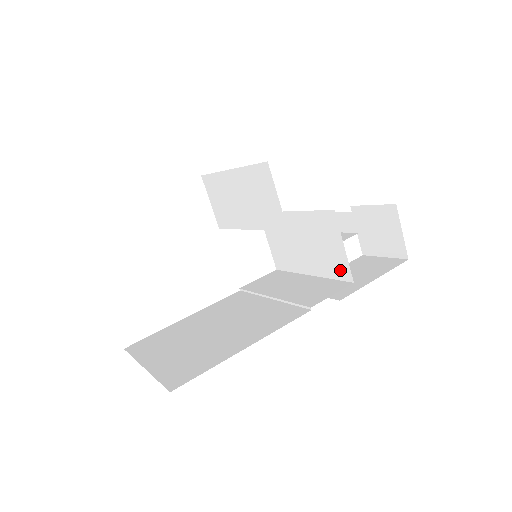
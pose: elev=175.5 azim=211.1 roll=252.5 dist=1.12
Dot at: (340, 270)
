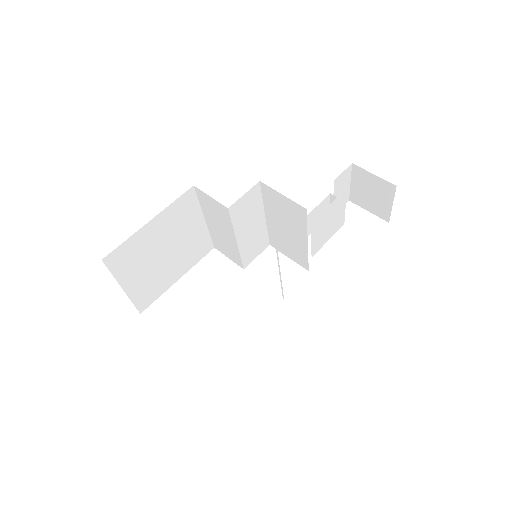
Dot at: (299, 213)
